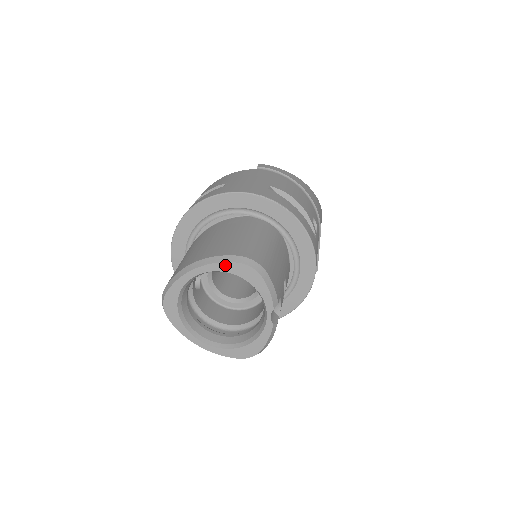
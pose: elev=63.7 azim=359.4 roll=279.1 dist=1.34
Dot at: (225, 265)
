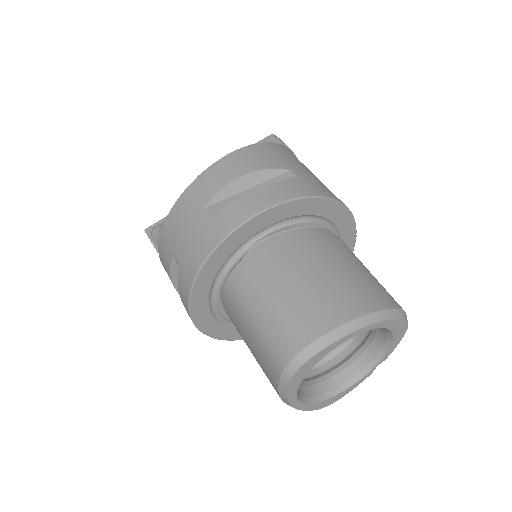
Dot at: (393, 322)
